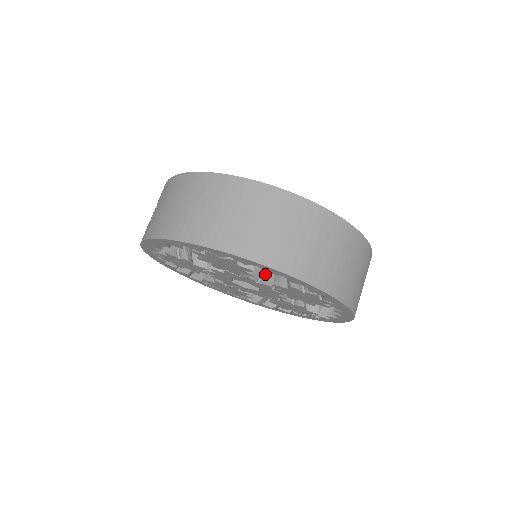
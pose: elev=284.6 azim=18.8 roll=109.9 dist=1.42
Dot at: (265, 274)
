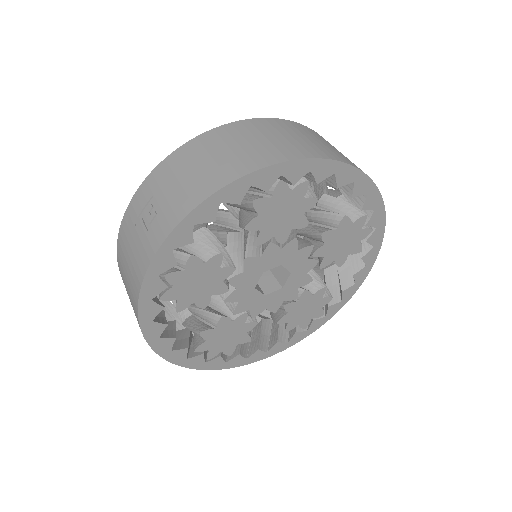
Dot at: occluded
